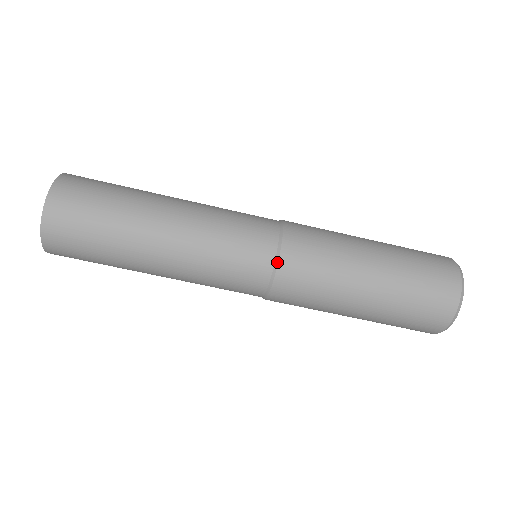
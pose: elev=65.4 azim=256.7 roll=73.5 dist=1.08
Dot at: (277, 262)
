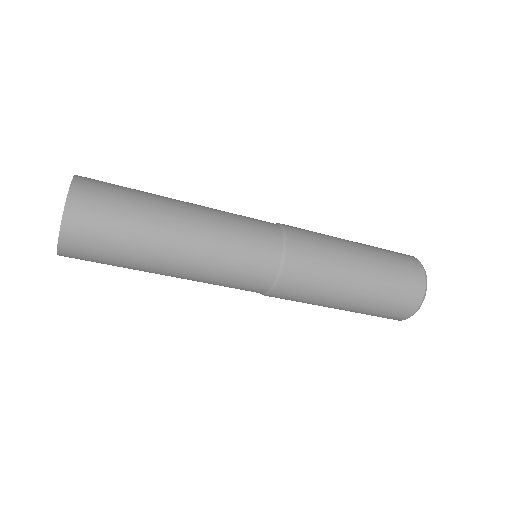
Dot at: (284, 257)
